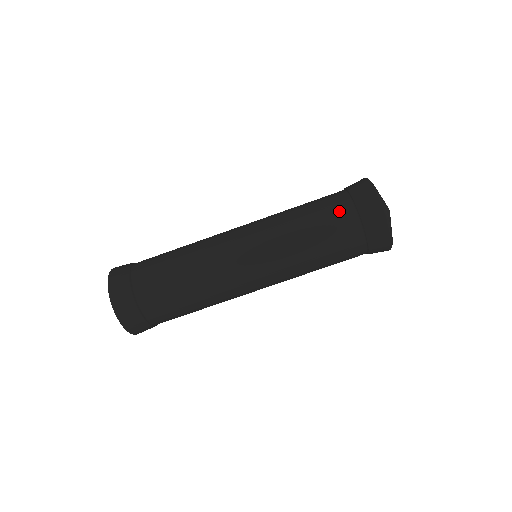
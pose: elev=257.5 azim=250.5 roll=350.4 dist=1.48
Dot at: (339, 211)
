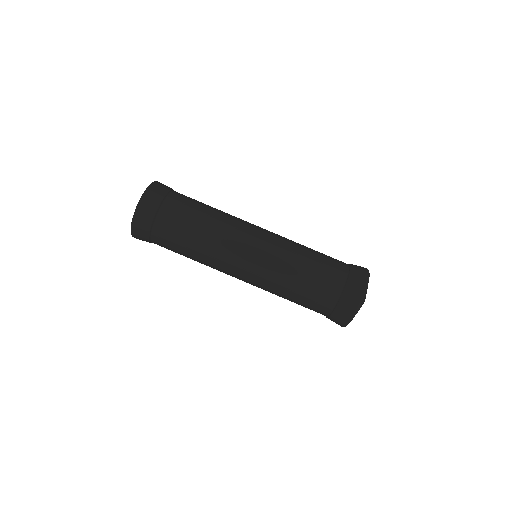
Dot at: (337, 261)
